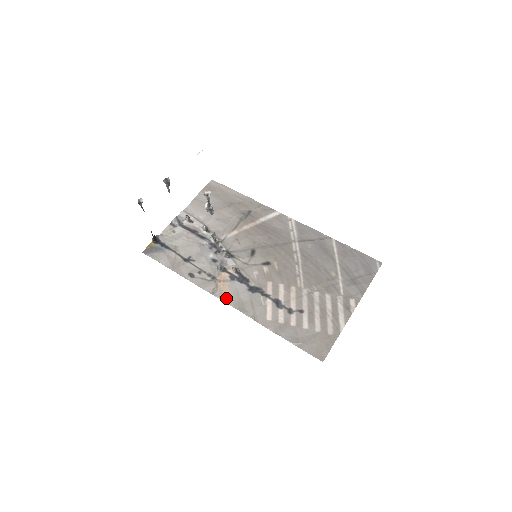
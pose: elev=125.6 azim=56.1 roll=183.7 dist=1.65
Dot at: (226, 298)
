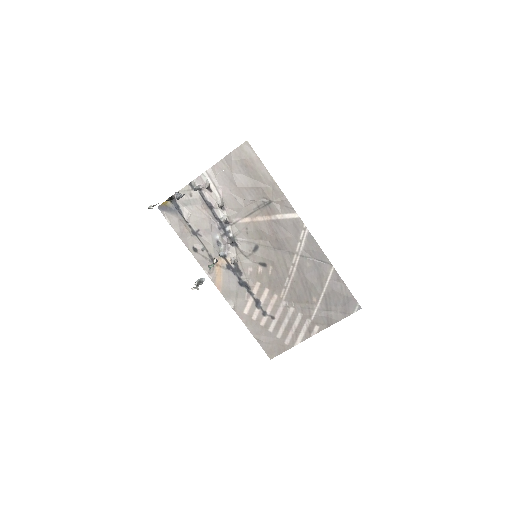
Dot at: (217, 282)
